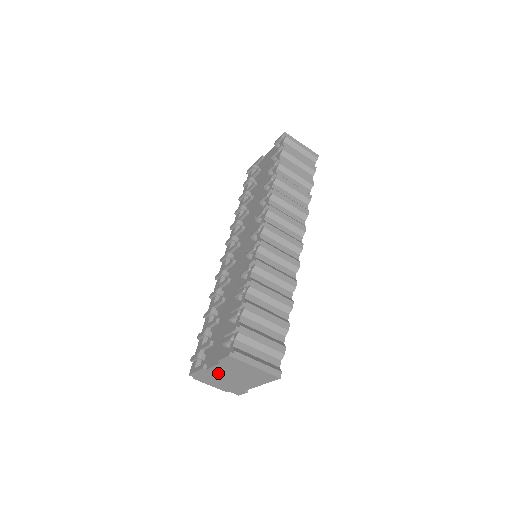
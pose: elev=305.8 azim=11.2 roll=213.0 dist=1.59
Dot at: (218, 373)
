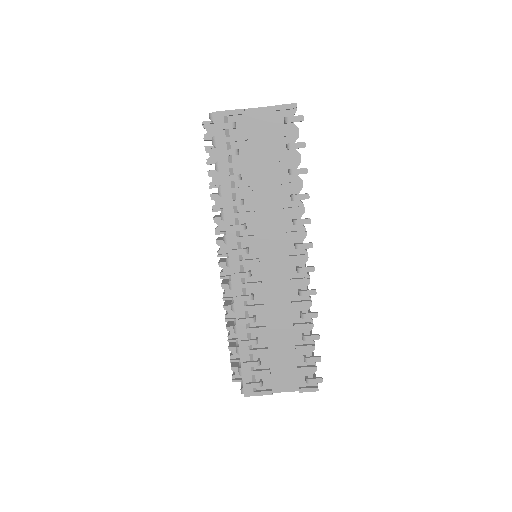
Dot at: occluded
